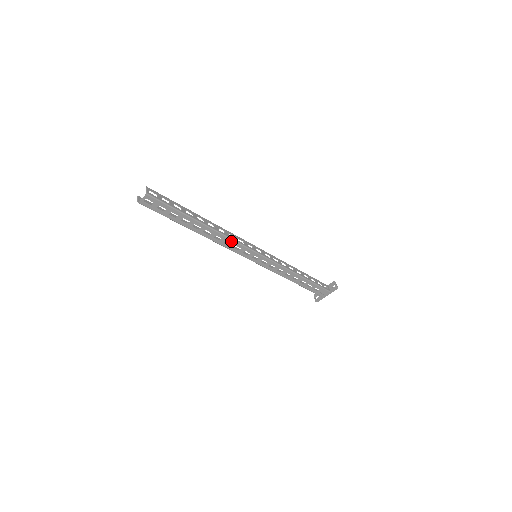
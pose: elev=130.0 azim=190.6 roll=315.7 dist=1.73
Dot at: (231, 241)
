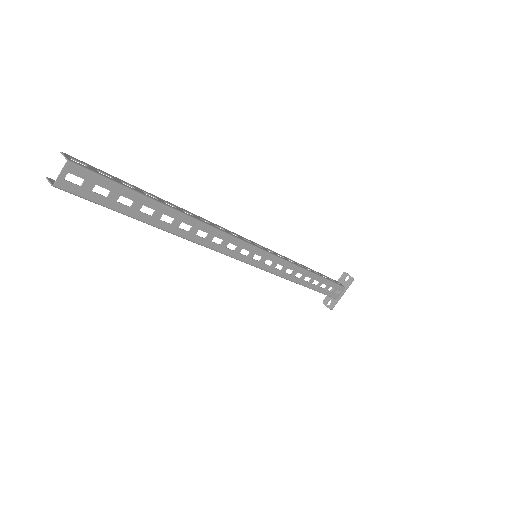
Dot at: (222, 236)
